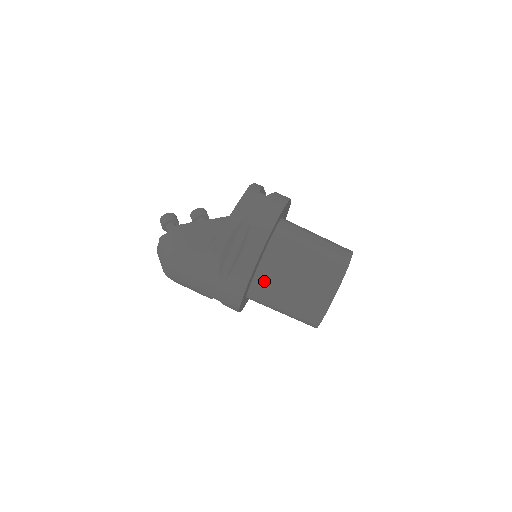
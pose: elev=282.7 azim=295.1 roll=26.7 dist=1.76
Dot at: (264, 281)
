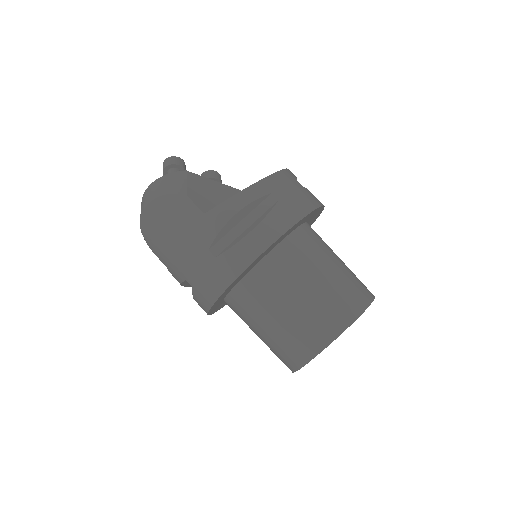
Dot at: (259, 283)
